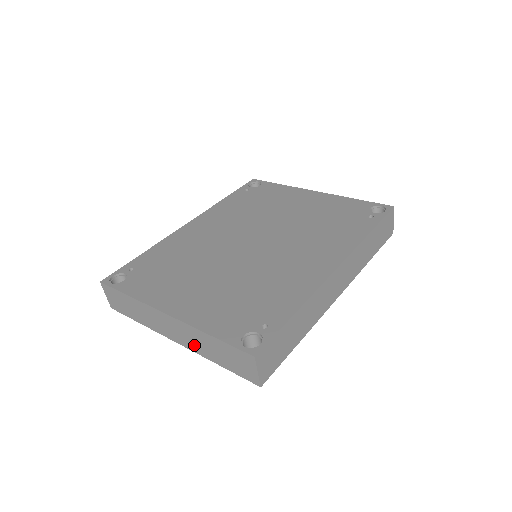
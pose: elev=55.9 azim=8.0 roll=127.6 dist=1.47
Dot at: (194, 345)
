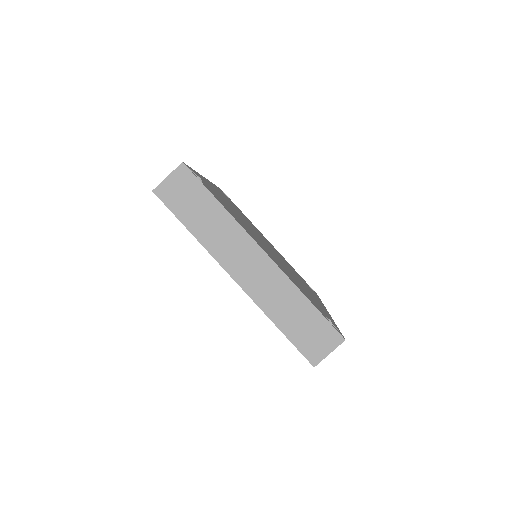
Dot at: (265, 295)
